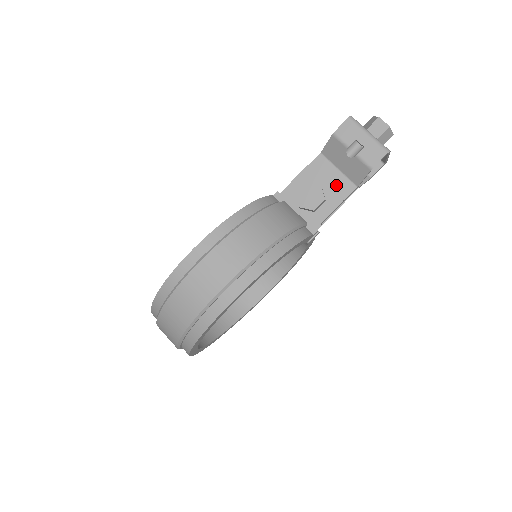
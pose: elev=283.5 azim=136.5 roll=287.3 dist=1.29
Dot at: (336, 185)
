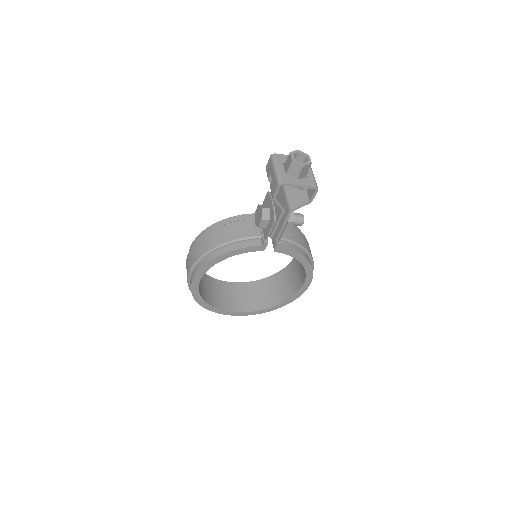
Dot at: (276, 208)
